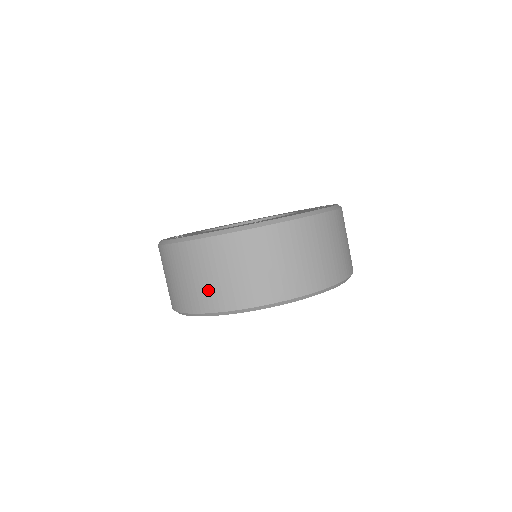
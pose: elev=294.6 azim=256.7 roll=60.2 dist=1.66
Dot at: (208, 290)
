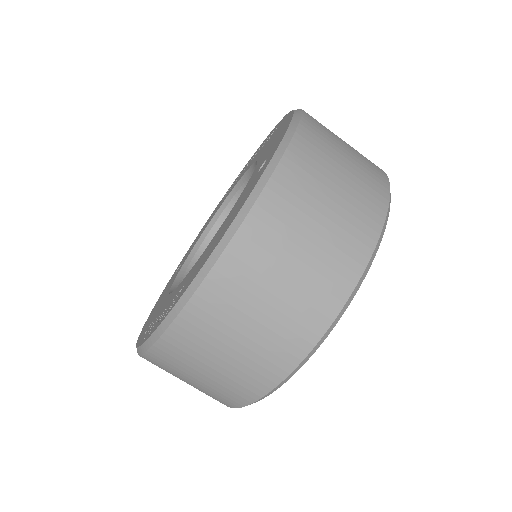
Dot at: (310, 286)
